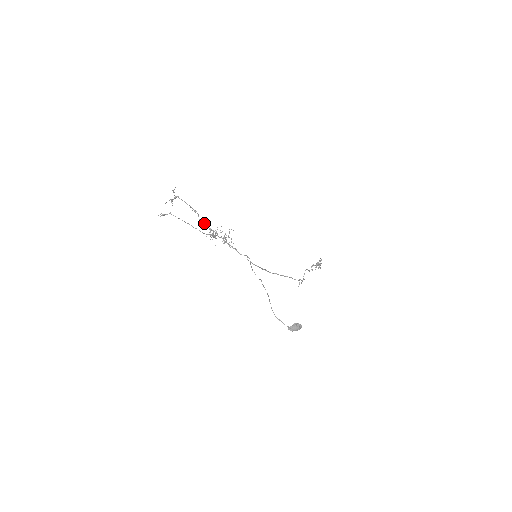
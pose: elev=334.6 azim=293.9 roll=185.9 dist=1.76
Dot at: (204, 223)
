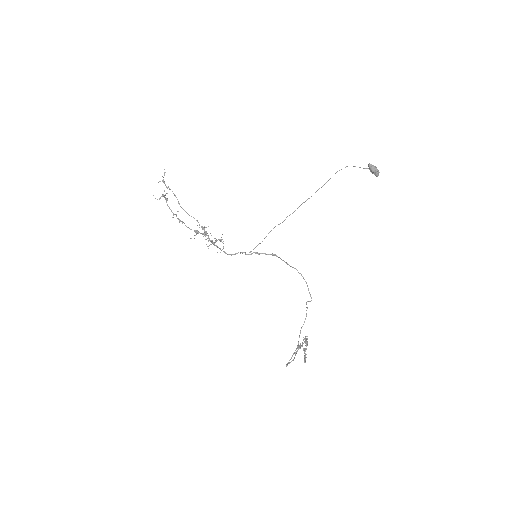
Dot at: (189, 228)
